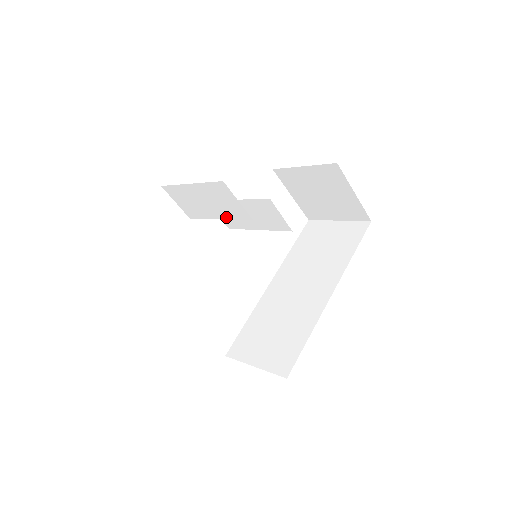
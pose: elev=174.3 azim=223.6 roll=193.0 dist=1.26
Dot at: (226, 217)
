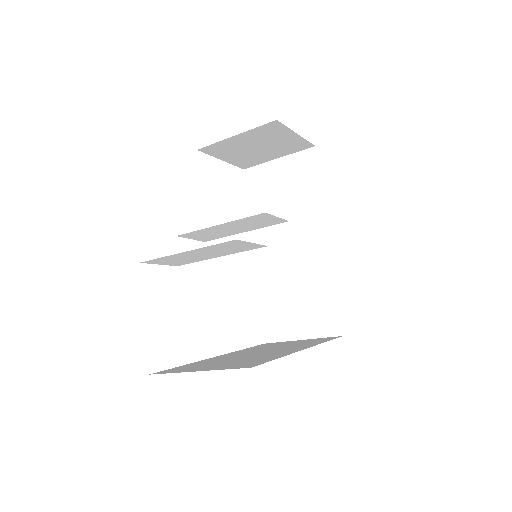
Dot at: occluded
